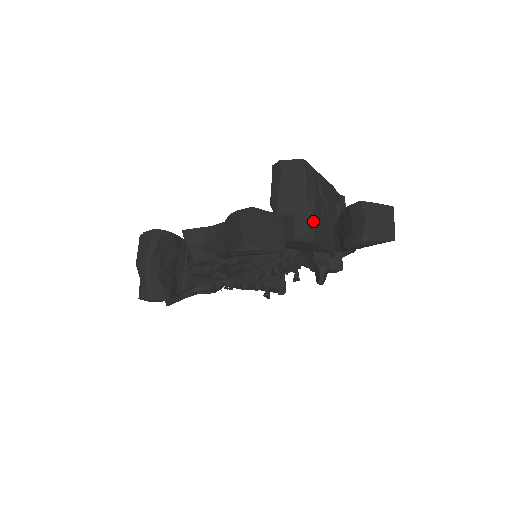
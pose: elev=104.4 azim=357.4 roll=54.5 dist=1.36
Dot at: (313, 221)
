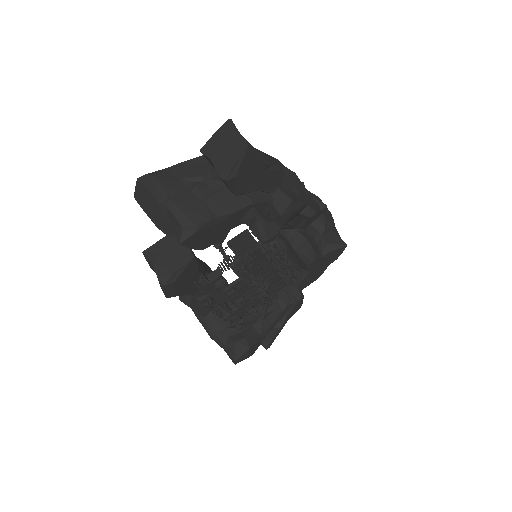
Dot at: (181, 213)
